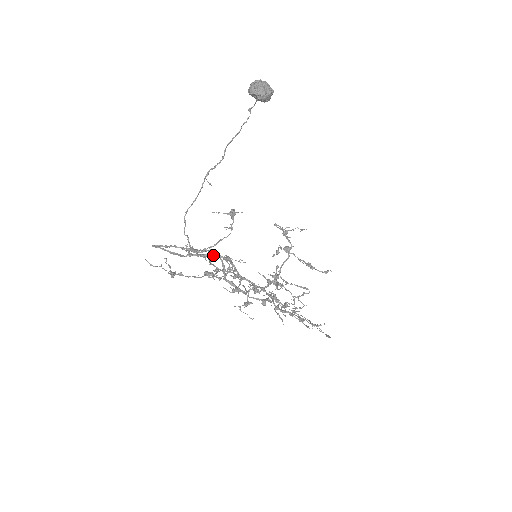
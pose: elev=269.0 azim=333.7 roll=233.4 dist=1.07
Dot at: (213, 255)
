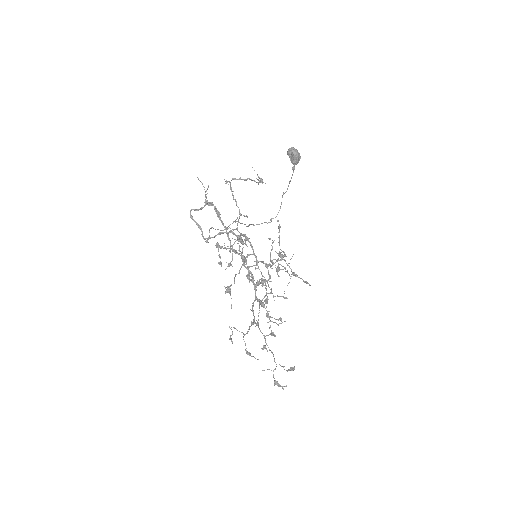
Dot at: (229, 232)
